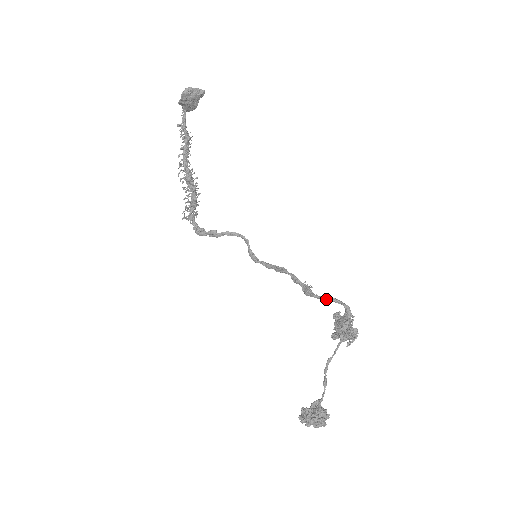
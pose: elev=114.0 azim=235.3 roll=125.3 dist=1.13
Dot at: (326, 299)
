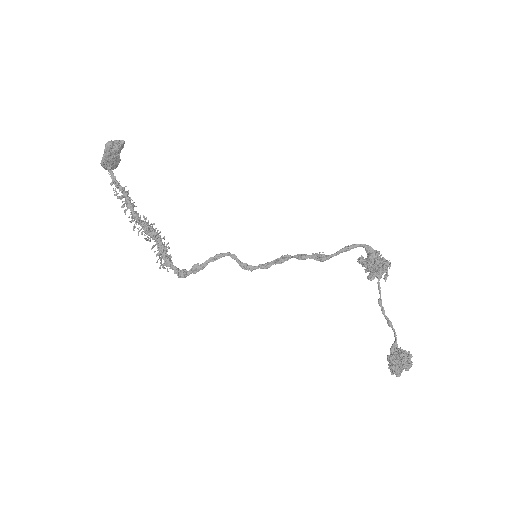
Dot at: (344, 250)
